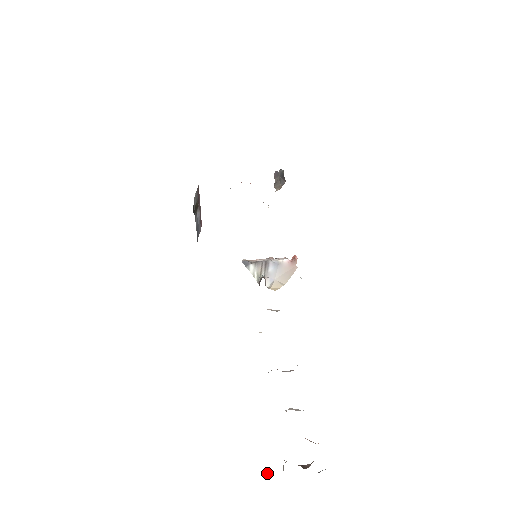
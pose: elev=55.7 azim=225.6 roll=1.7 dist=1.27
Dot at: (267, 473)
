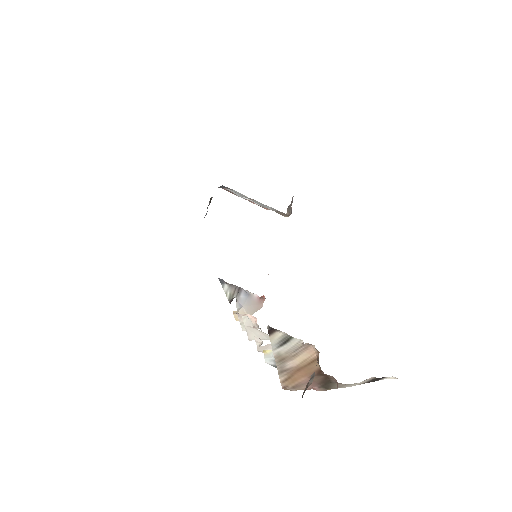
Dot at: occluded
